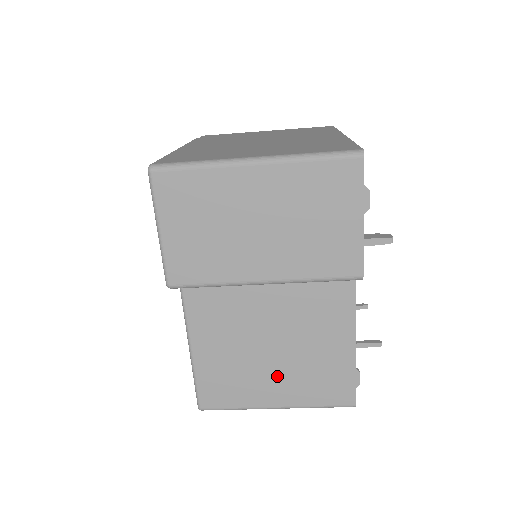
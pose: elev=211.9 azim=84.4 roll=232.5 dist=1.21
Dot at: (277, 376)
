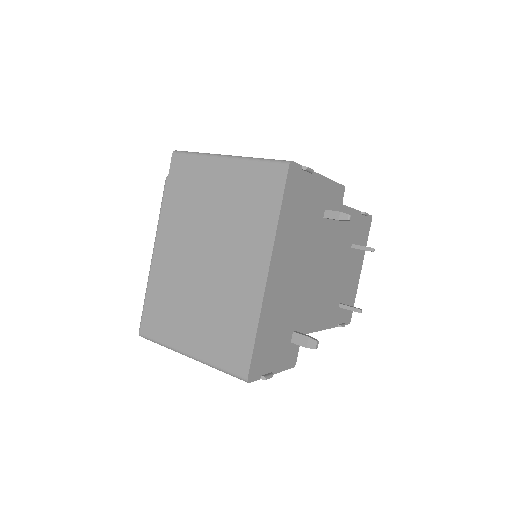
Dot at: occluded
